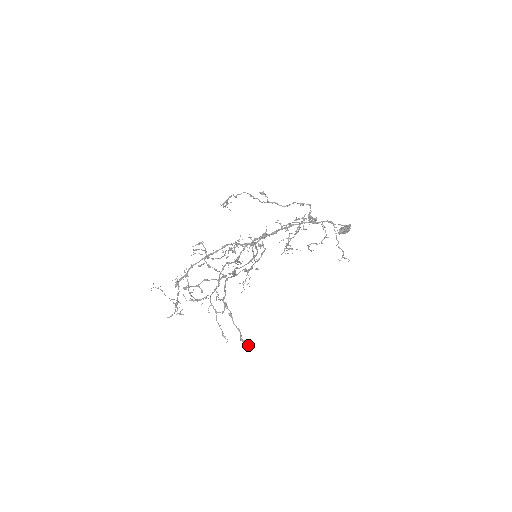
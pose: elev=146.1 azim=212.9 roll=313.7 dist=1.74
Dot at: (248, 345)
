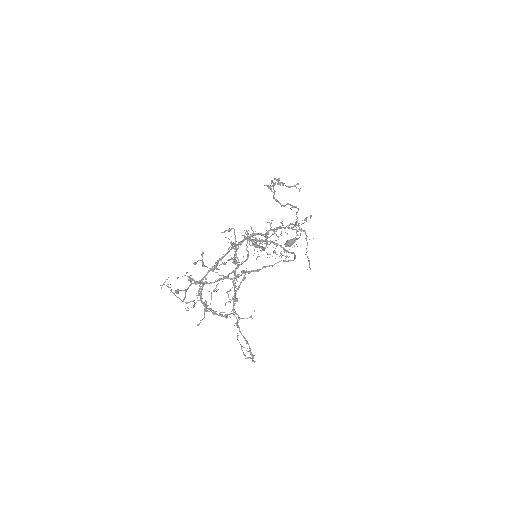
Dot at: occluded
